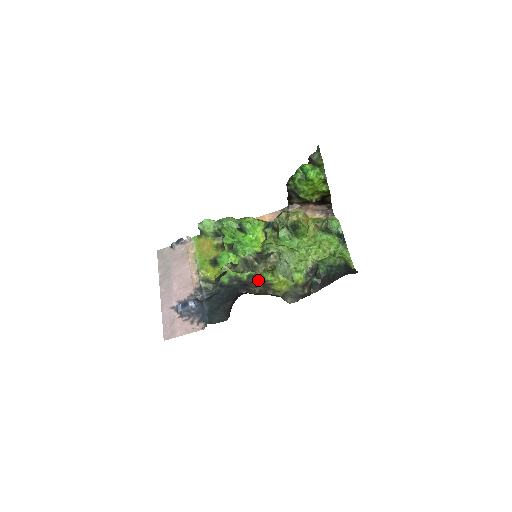
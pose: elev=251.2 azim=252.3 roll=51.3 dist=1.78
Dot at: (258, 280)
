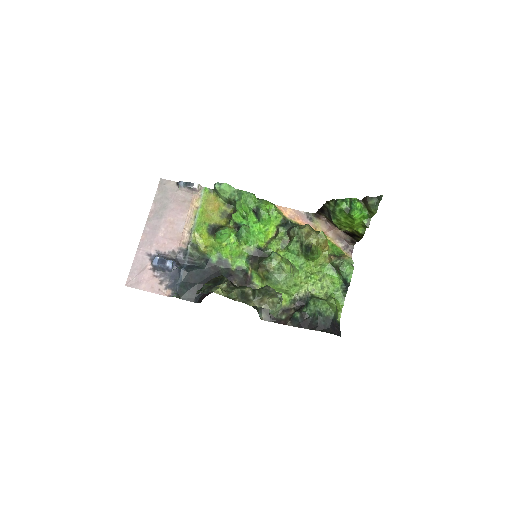
Dot at: (245, 277)
